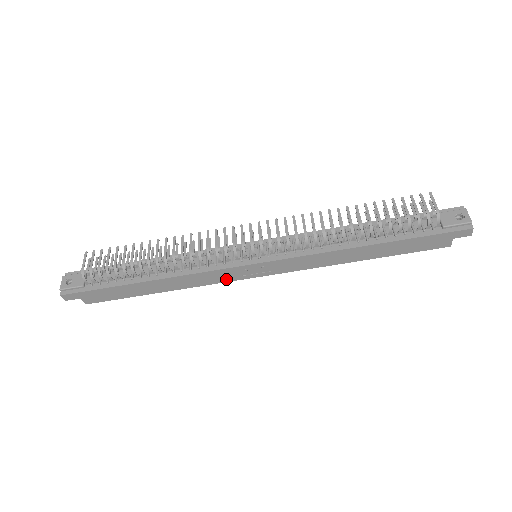
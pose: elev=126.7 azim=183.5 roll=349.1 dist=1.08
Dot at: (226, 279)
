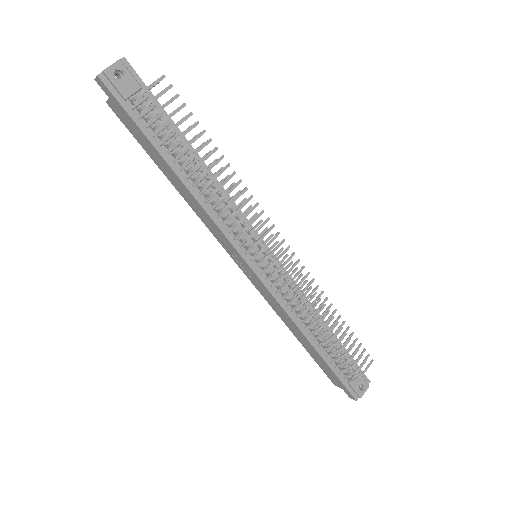
Dot at: (220, 240)
